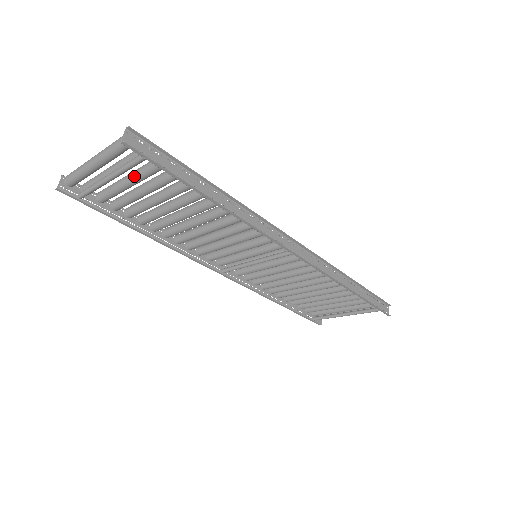
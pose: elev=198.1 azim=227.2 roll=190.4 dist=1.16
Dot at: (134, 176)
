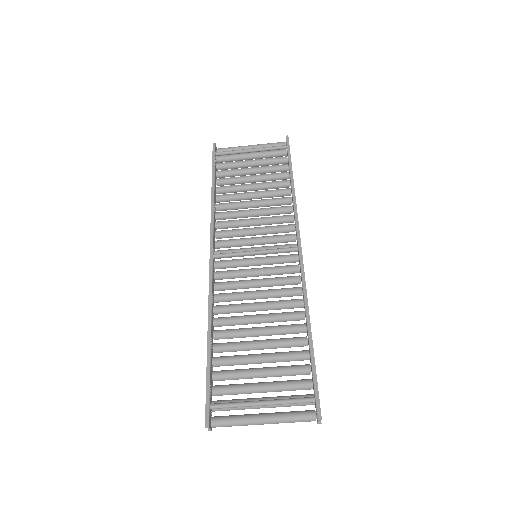
Dot at: (261, 159)
